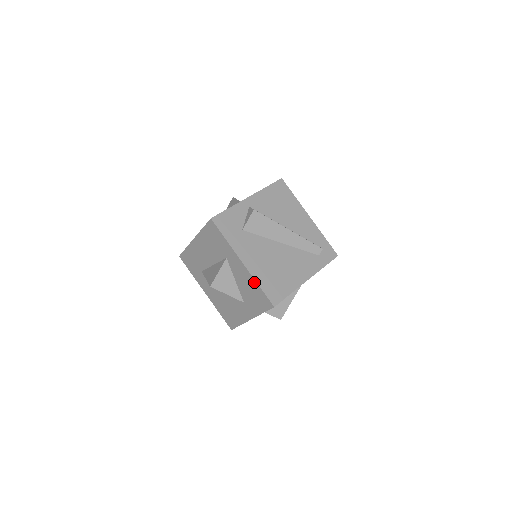
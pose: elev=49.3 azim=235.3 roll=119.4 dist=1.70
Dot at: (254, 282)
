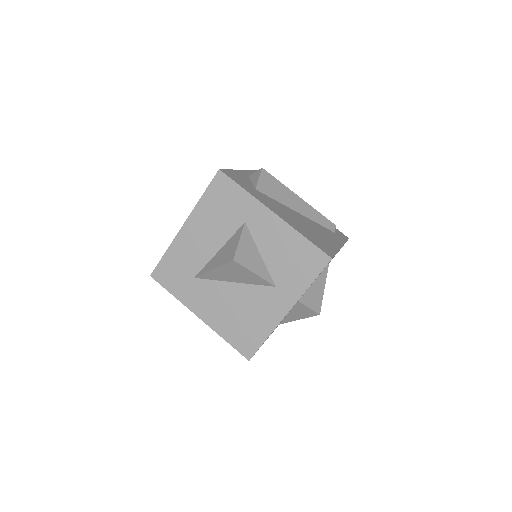
Dot at: (295, 235)
